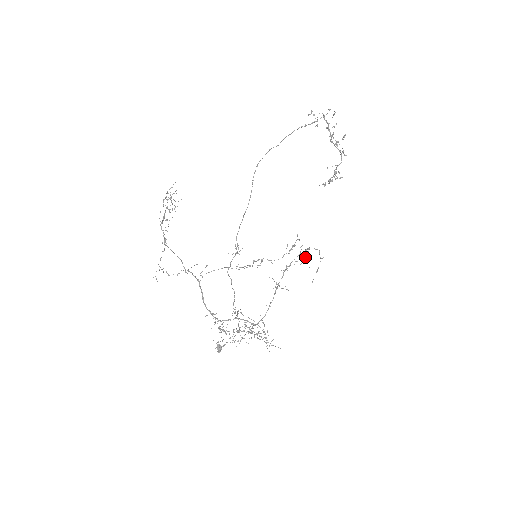
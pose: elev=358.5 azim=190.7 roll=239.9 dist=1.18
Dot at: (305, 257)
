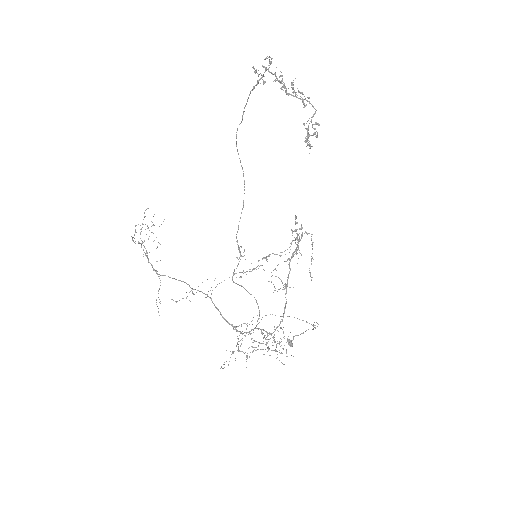
Dot at: occluded
